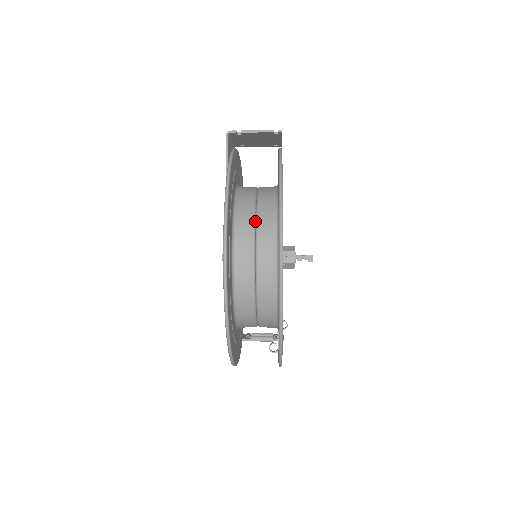
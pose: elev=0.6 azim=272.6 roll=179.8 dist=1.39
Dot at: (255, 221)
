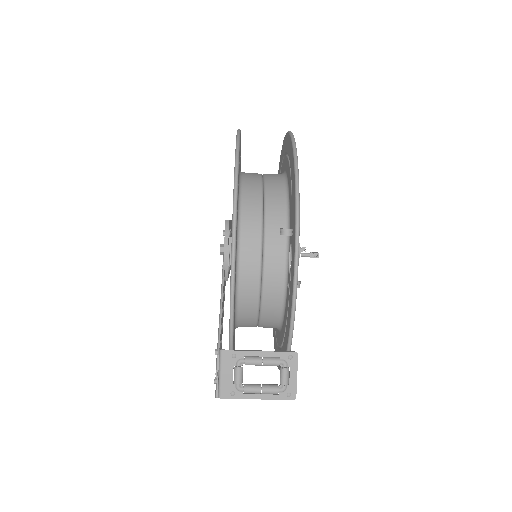
Dot at: occluded
